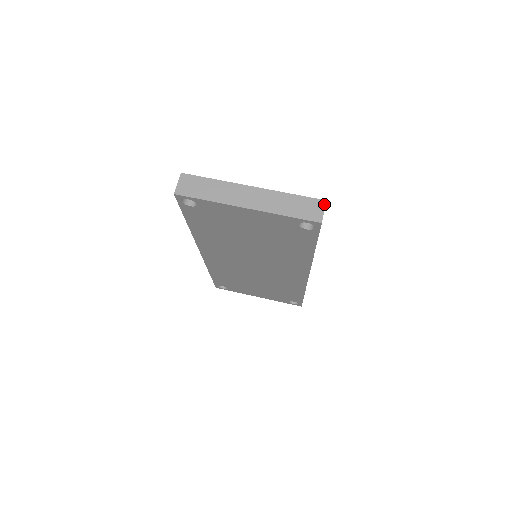
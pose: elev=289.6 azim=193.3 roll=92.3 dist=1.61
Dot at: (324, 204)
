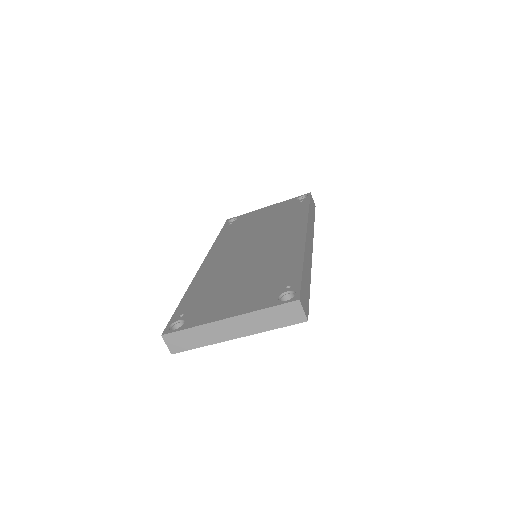
Dot at: (299, 304)
